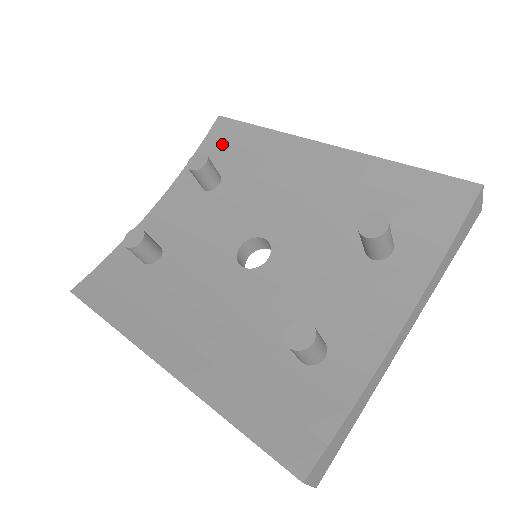
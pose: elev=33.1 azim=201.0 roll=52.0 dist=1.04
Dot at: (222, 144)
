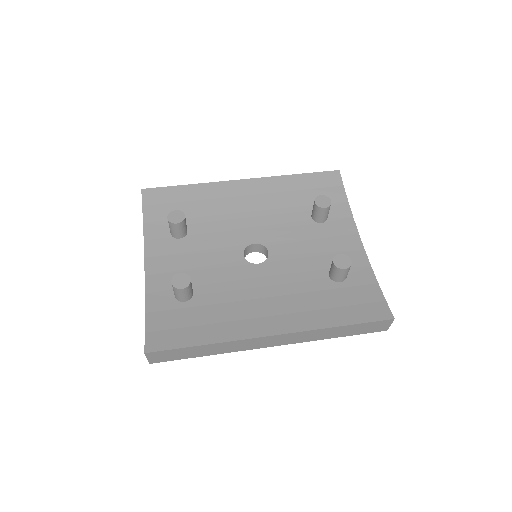
Dot at: (163, 206)
